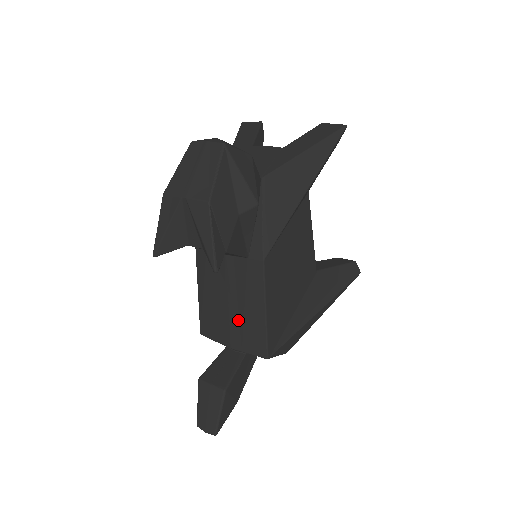
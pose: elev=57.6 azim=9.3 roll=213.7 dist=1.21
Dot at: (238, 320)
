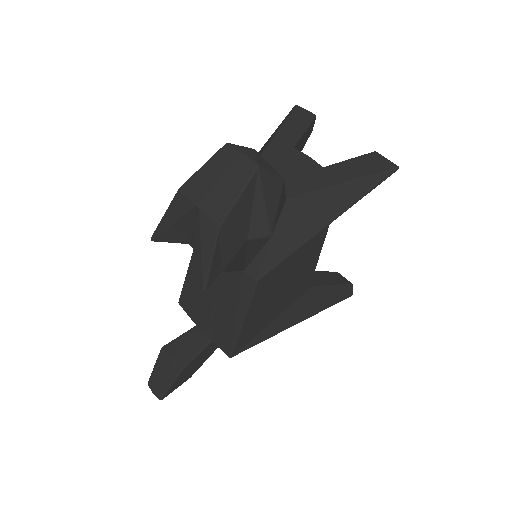
Dot at: (216, 314)
